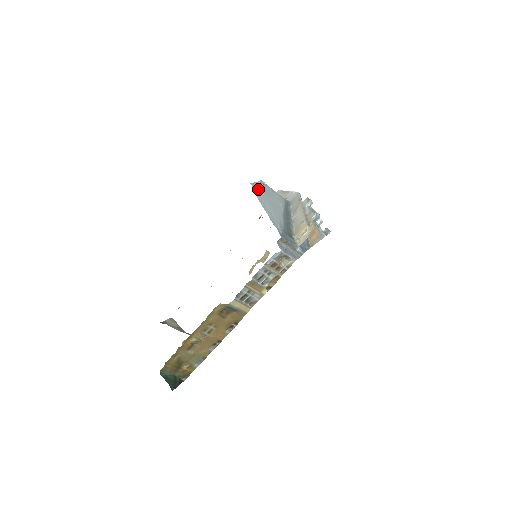
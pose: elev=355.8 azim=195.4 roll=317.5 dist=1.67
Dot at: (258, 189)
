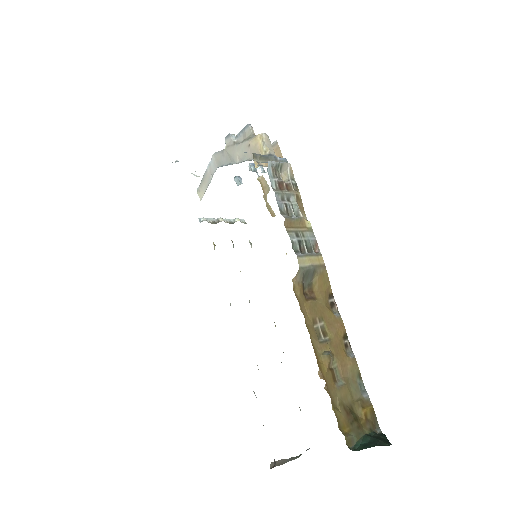
Dot at: occluded
